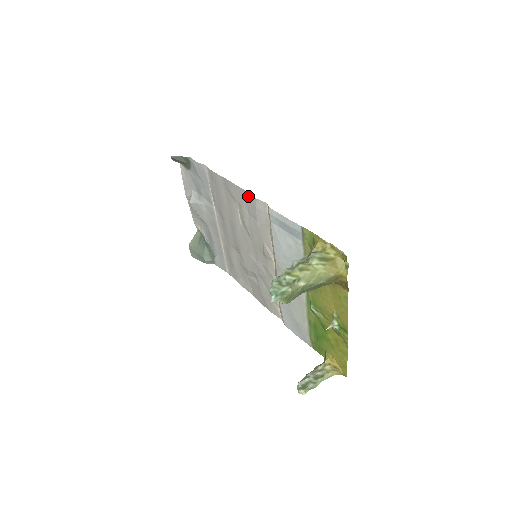
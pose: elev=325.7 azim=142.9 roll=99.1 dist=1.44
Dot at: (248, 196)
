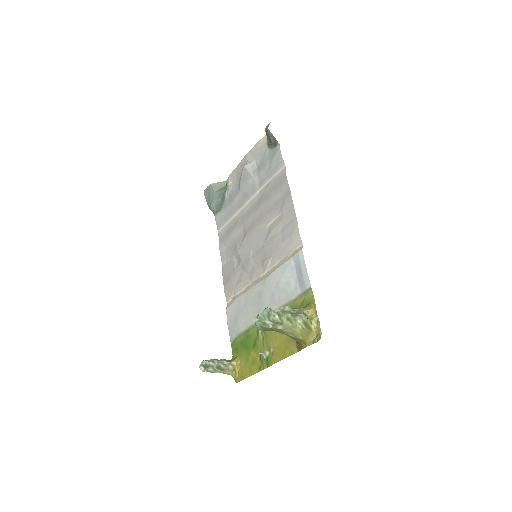
Dot at: (295, 223)
